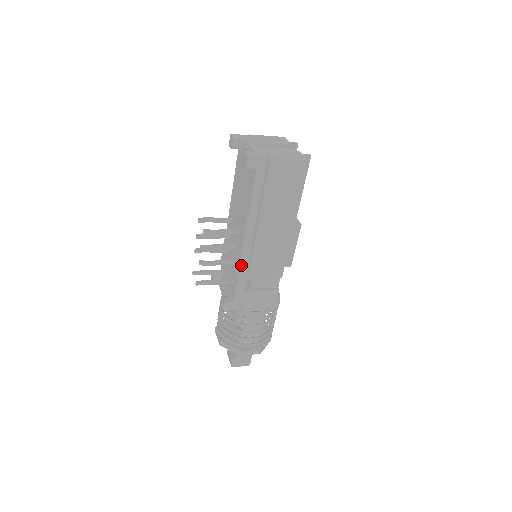
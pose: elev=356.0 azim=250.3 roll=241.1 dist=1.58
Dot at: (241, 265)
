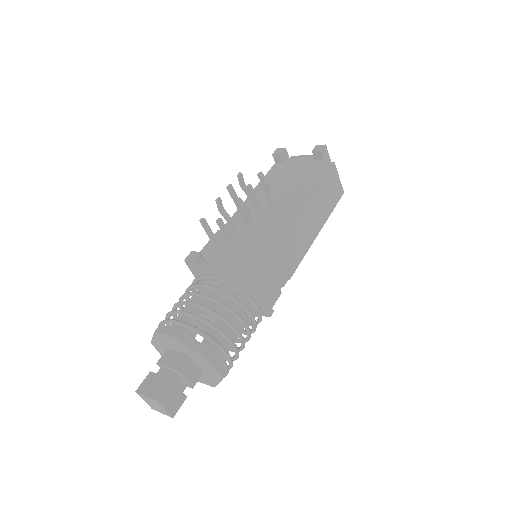
Dot at: (276, 230)
